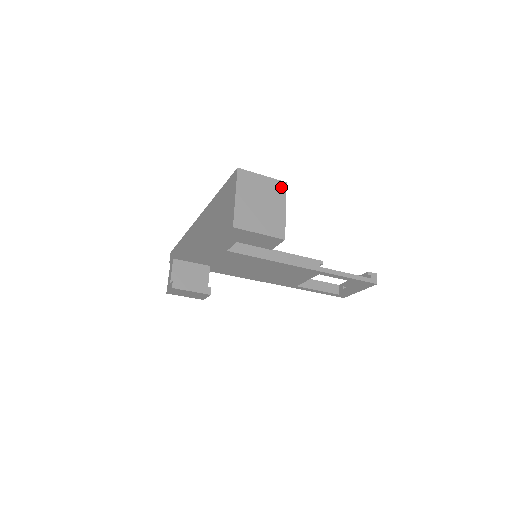
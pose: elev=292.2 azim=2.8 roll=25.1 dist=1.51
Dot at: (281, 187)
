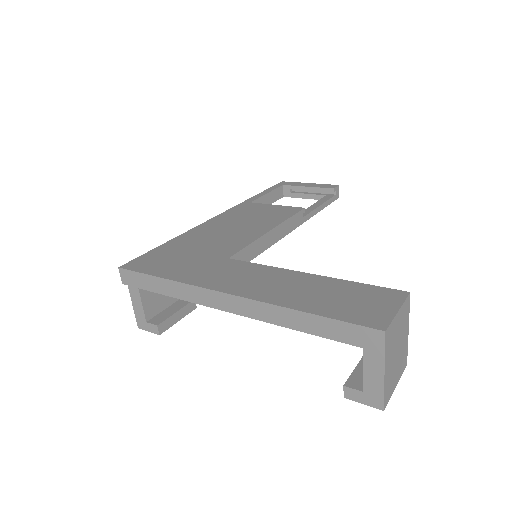
Dot at: (407, 305)
